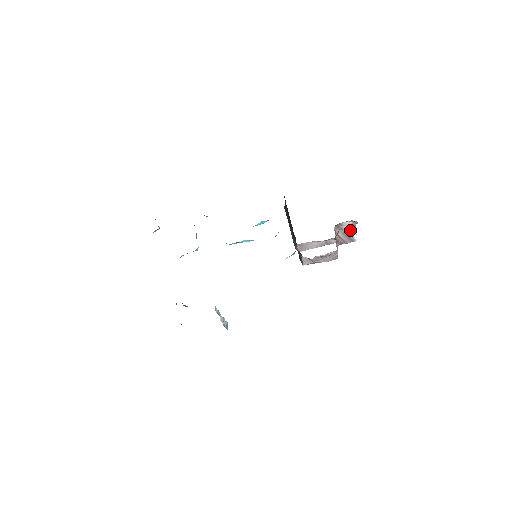
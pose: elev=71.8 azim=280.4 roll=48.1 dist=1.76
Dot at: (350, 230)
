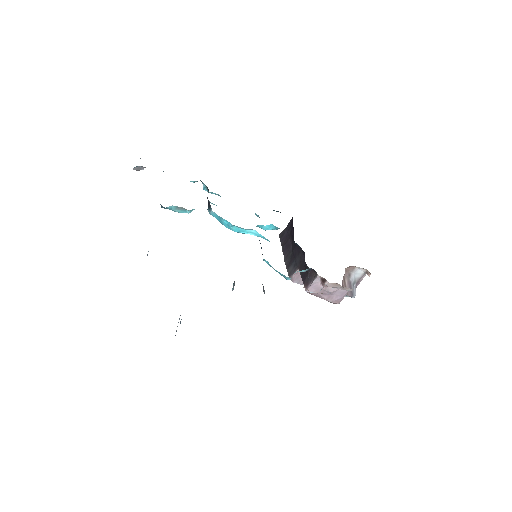
Dot at: (354, 282)
